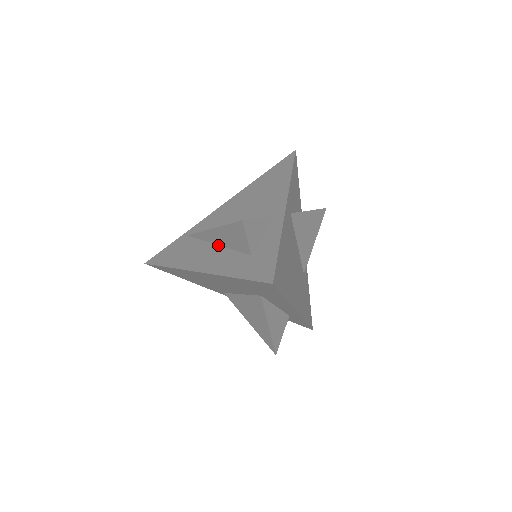
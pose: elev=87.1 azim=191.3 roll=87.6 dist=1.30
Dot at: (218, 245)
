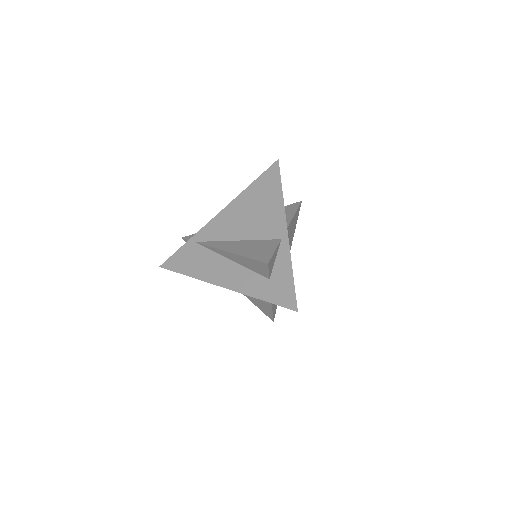
Dot at: (233, 261)
